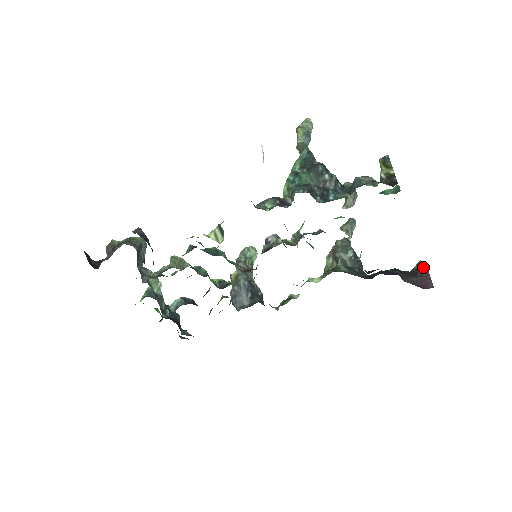
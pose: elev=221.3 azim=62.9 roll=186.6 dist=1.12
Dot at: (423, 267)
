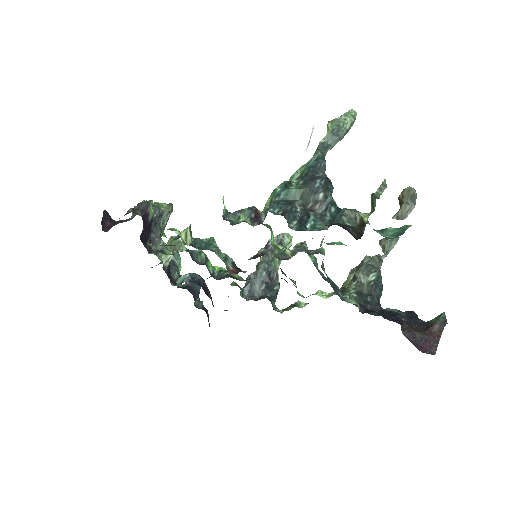
Dot at: (440, 323)
